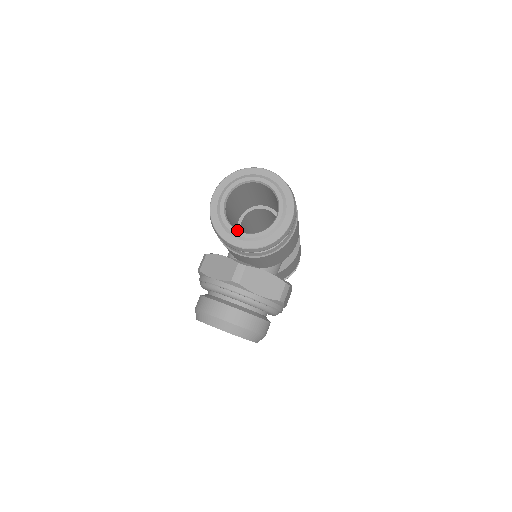
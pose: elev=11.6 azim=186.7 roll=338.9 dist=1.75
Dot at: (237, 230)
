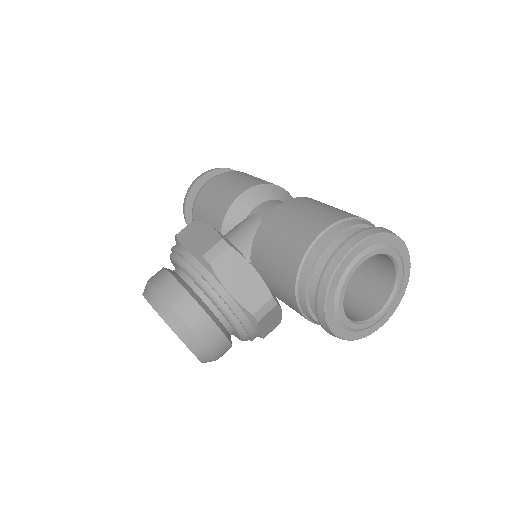
Dot at: occluded
